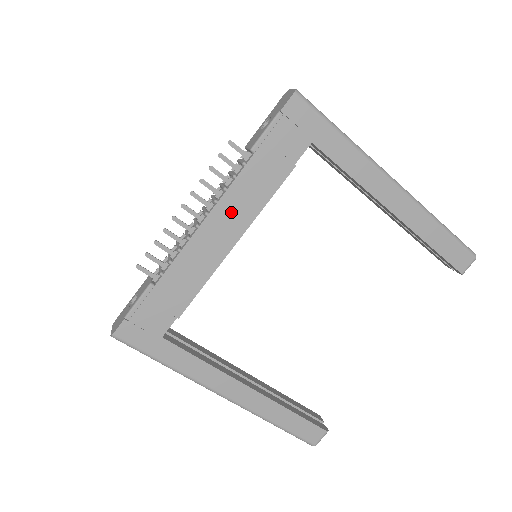
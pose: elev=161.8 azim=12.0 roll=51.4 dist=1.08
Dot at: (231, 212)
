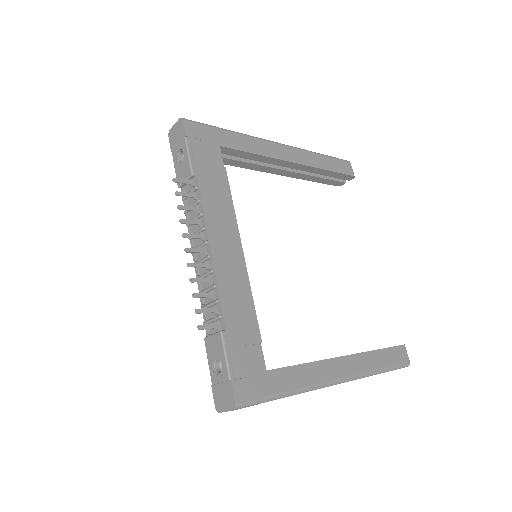
Dot at: (220, 228)
